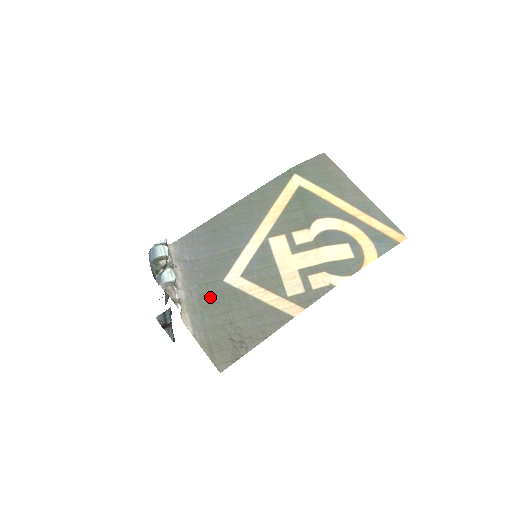
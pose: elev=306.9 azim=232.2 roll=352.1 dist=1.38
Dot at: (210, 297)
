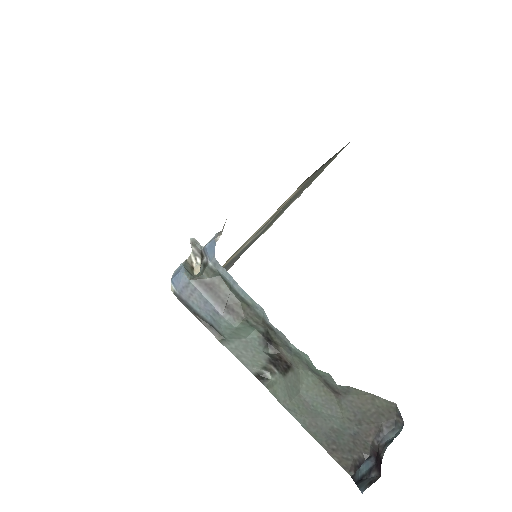
Dot at: occluded
